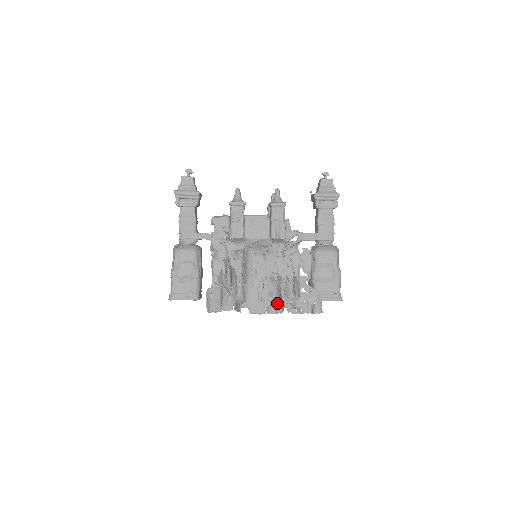
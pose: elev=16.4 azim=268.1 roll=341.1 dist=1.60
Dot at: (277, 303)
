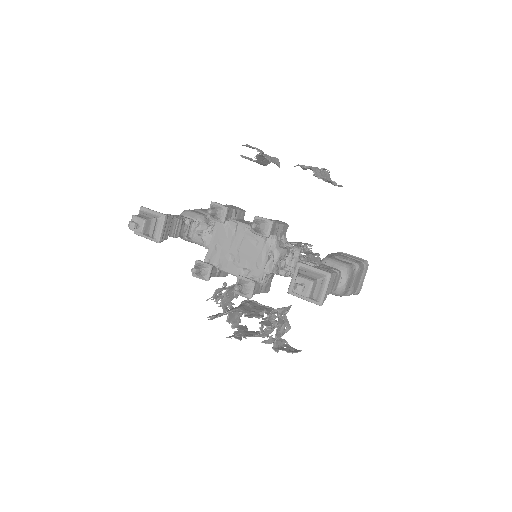
Dot at: (264, 335)
